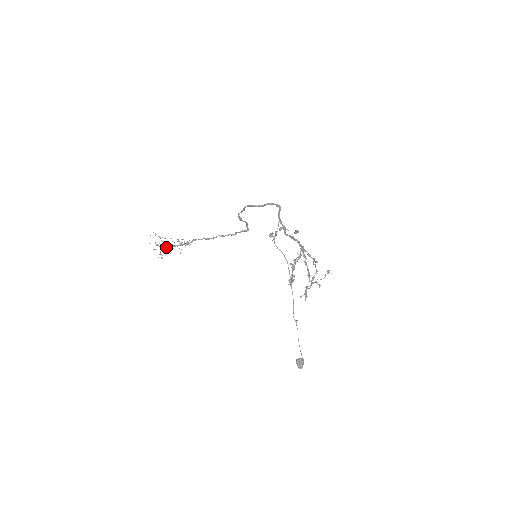
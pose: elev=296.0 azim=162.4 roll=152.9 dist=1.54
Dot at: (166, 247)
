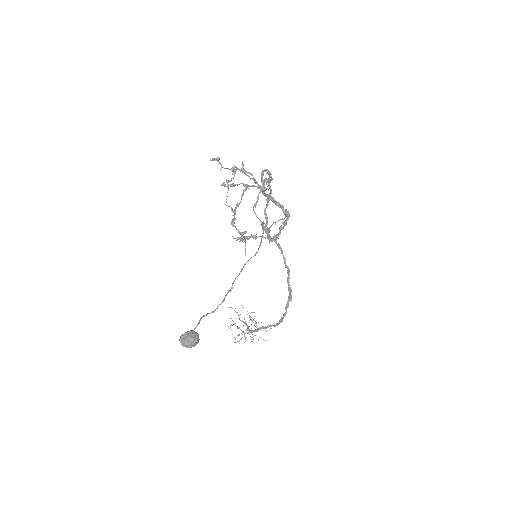
Dot at: (243, 331)
